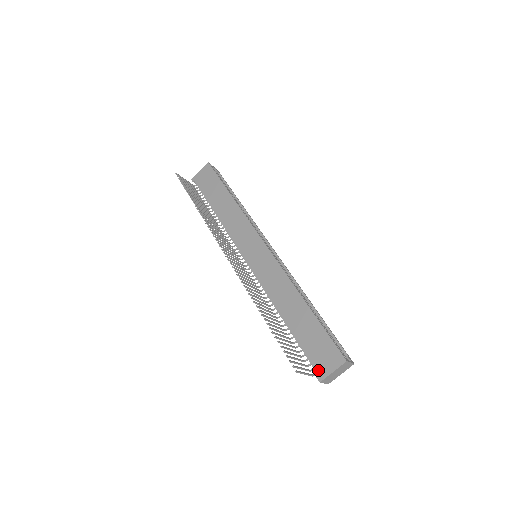
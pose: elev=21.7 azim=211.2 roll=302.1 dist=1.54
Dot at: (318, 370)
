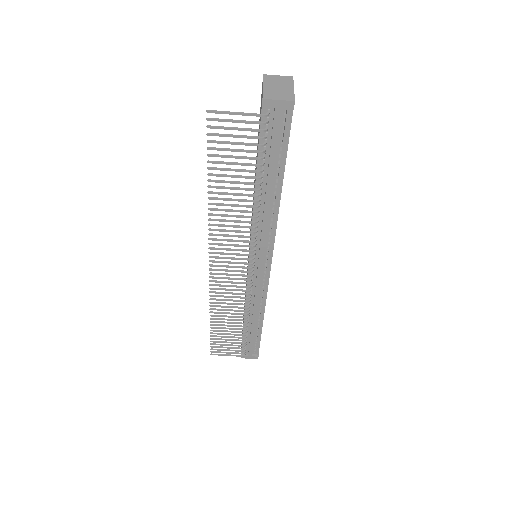
Dot at: (261, 109)
